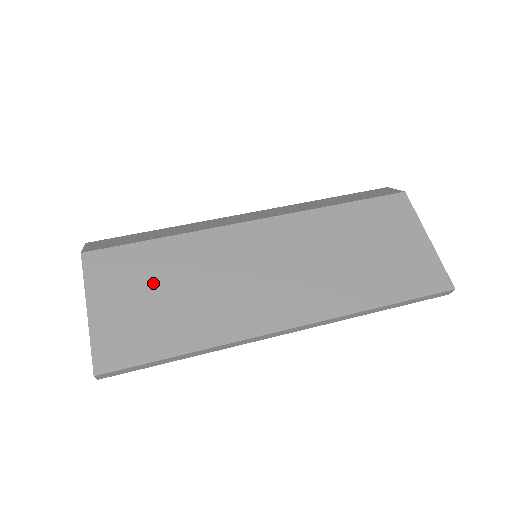
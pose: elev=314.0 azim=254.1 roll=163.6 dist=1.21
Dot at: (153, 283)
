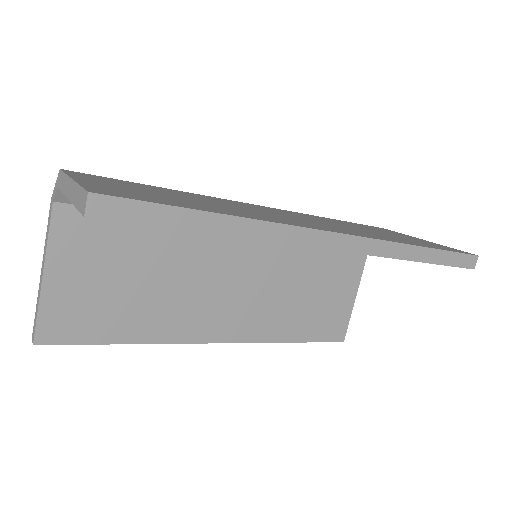
Dot at: (159, 192)
